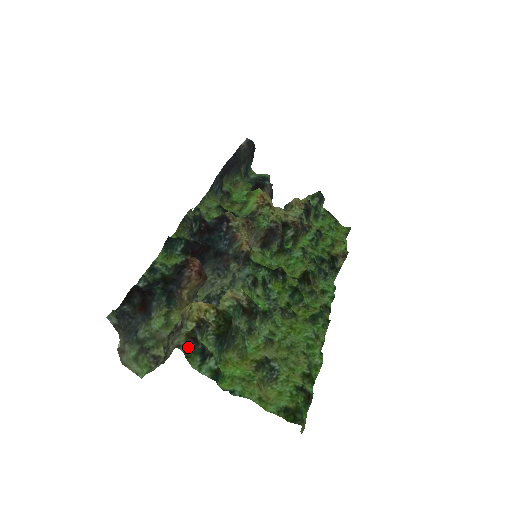
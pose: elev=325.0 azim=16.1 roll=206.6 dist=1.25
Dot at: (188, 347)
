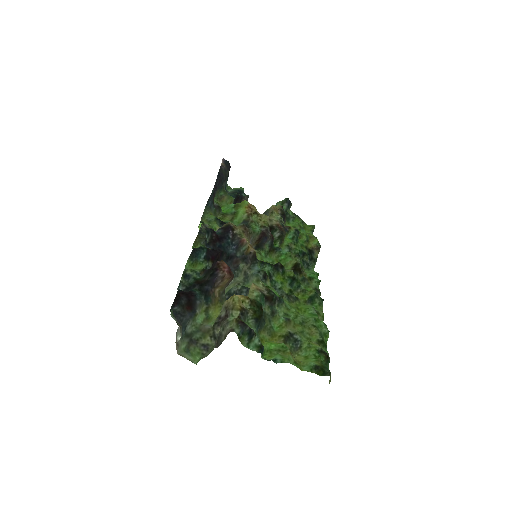
Dot at: (239, 330)
